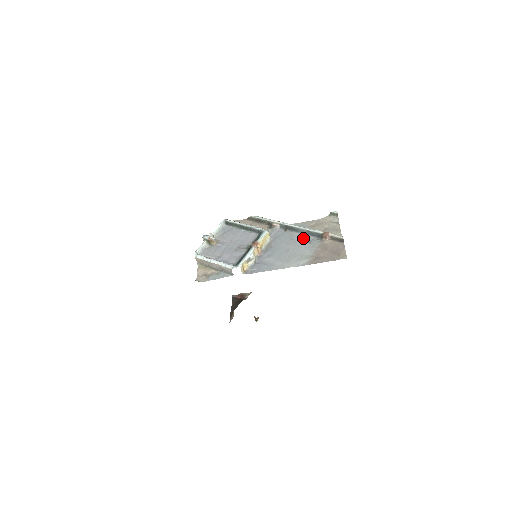
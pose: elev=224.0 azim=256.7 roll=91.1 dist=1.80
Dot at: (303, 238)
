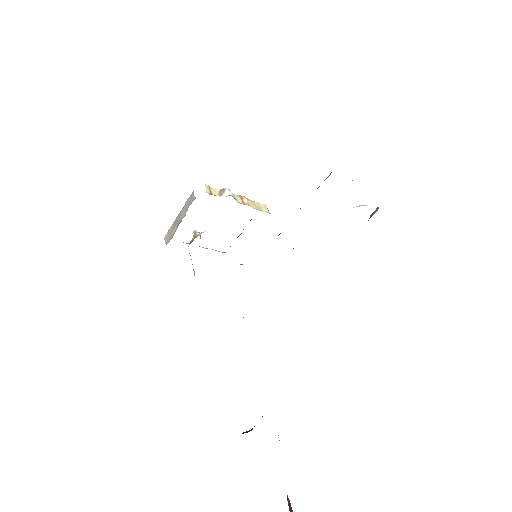
Dot at: occluded
